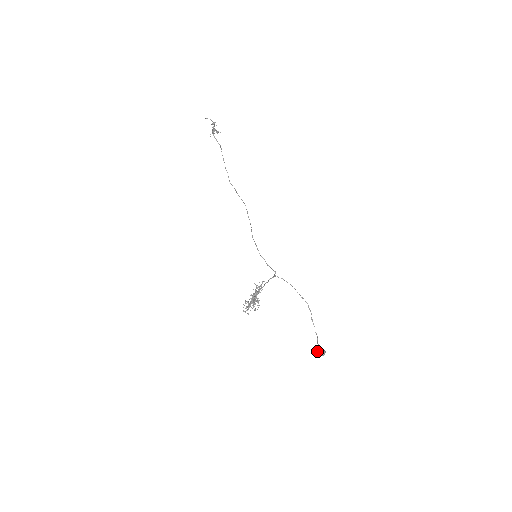
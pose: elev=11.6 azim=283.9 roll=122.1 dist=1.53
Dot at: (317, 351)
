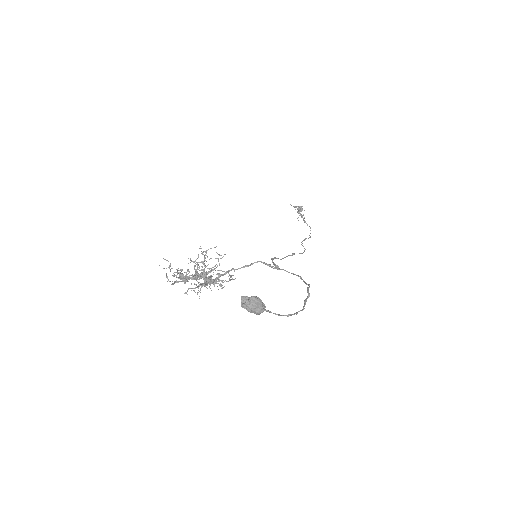
Dot at: occluded
